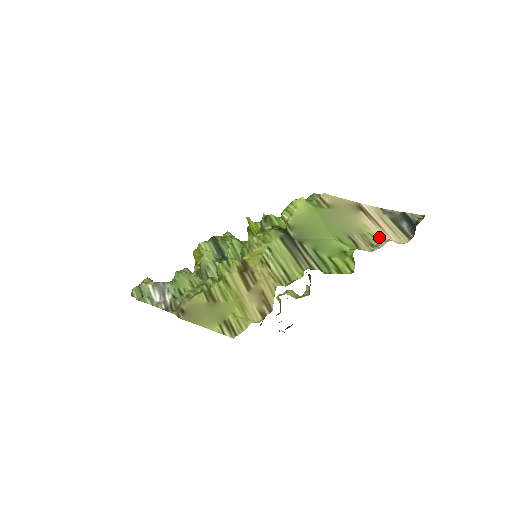
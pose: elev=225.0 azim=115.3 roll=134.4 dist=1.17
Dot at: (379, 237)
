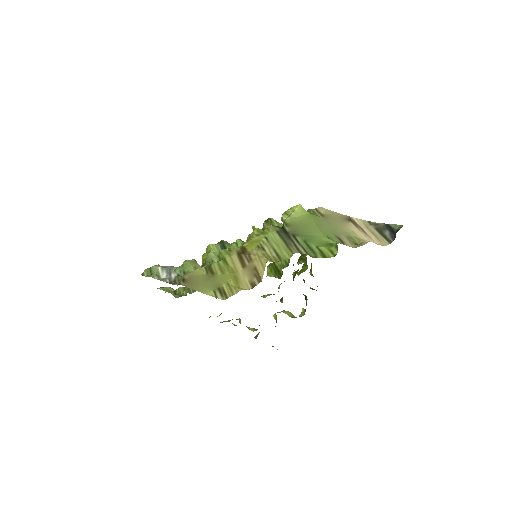
Dot at: (363, 240)
